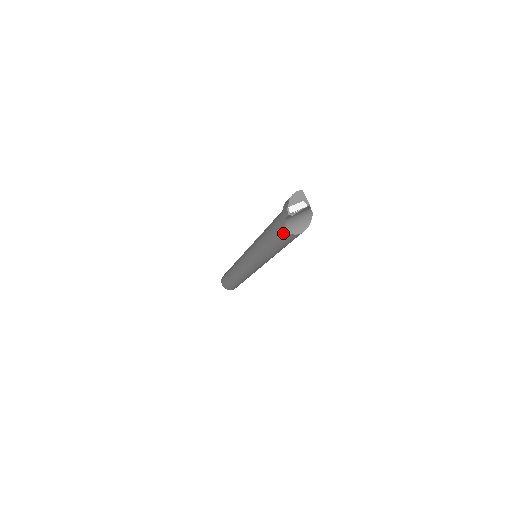
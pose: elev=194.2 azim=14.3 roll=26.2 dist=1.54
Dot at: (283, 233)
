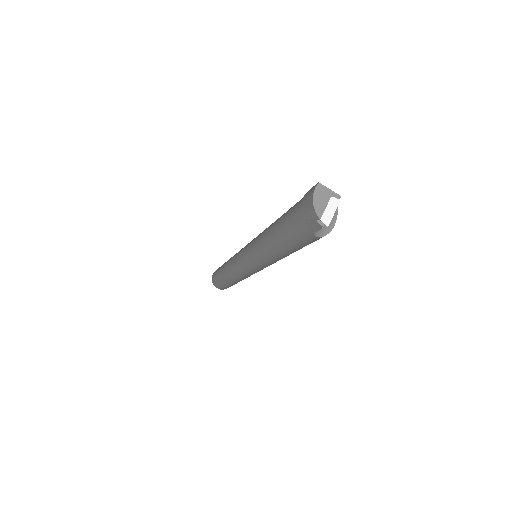
Dot at: (310, 240)
